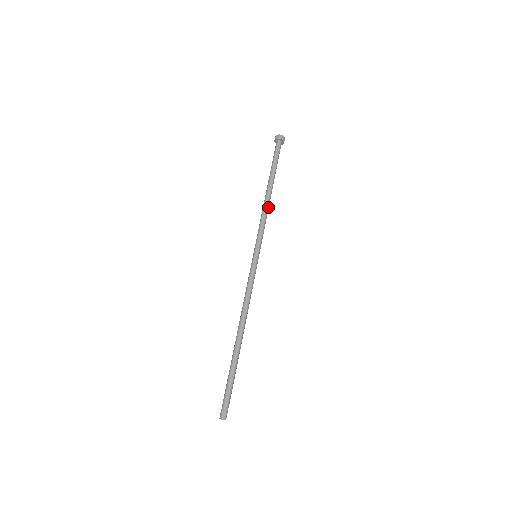
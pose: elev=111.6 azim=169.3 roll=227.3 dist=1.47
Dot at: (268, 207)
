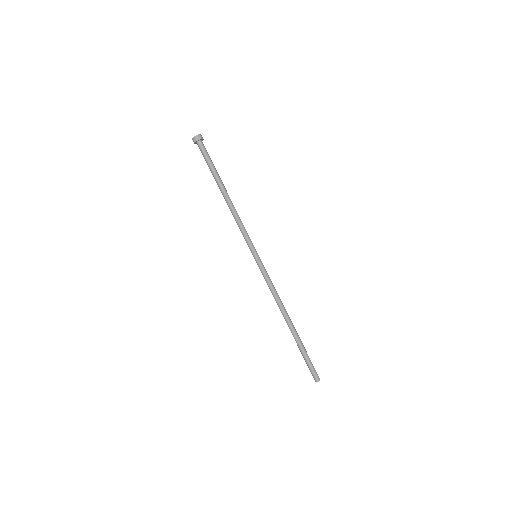
Dot at: (235, 209)
